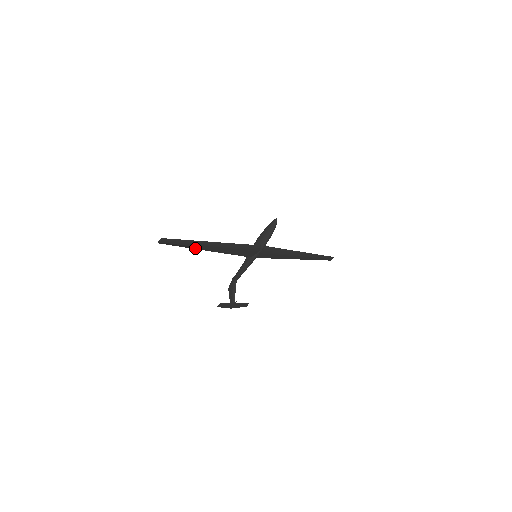
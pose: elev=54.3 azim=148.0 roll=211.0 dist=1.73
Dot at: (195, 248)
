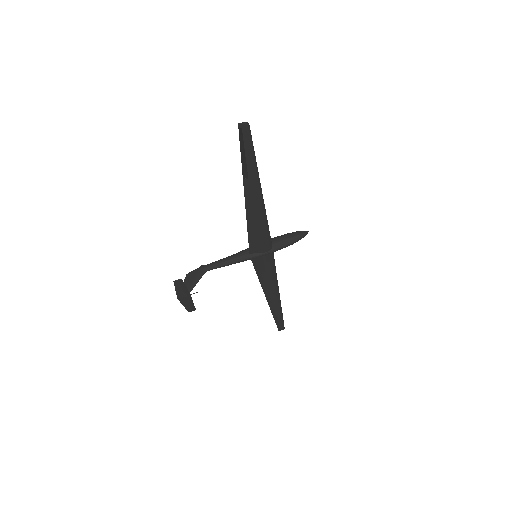
Dot at: (244, 178)
